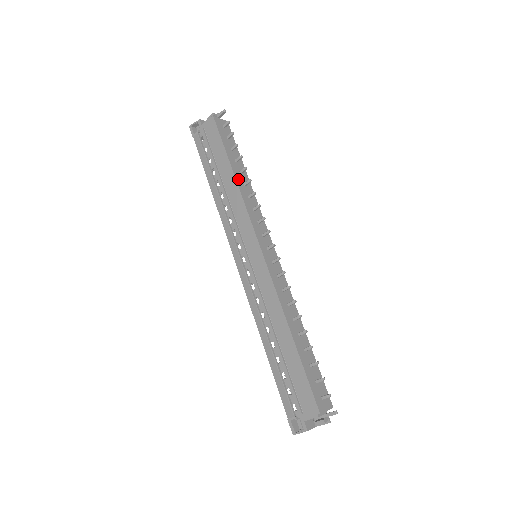
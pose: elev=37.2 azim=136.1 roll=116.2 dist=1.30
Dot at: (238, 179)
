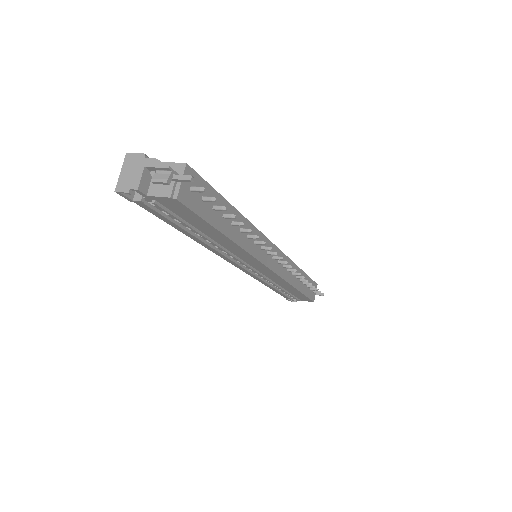
Dot at: (235, 237)
